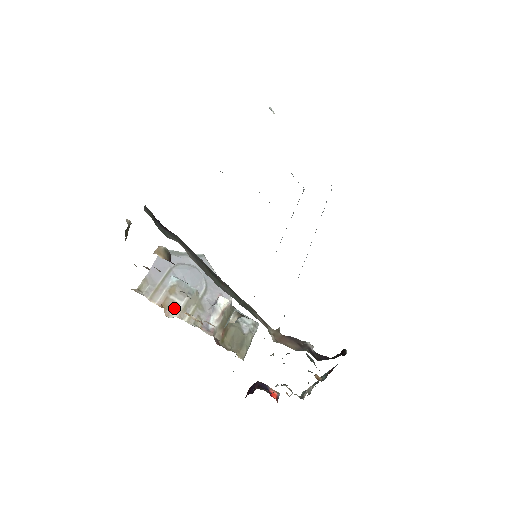
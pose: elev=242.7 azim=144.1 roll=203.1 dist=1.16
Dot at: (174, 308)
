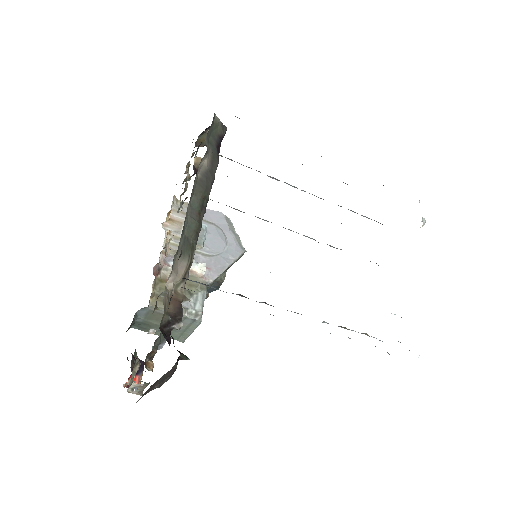
Dot at: (174, 230)
